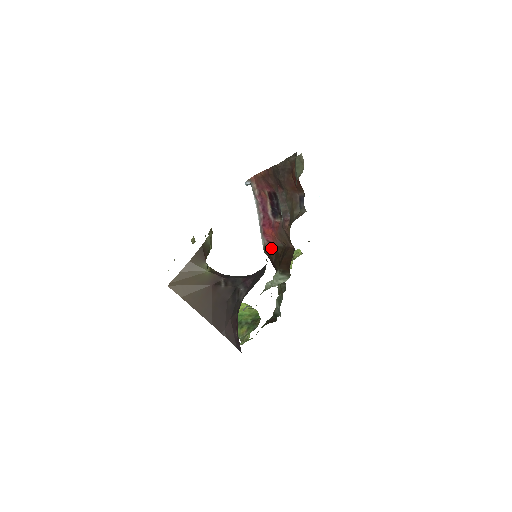
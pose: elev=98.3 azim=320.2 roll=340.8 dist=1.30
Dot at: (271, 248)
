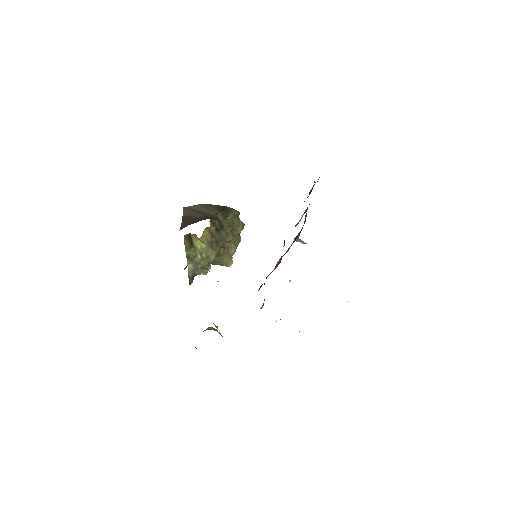
Dot at: occluded
